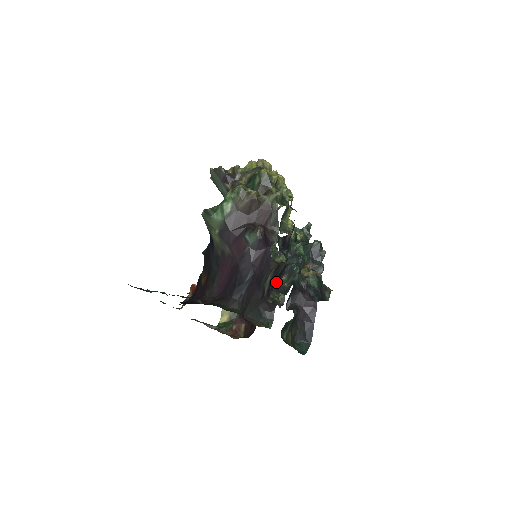
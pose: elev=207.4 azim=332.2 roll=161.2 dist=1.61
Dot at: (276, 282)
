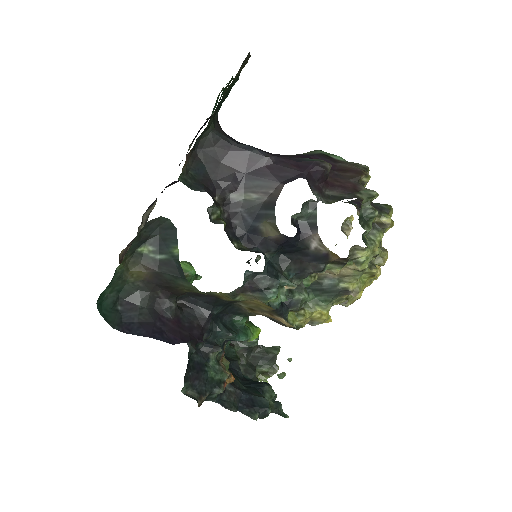
Dot at: (240, 228)
